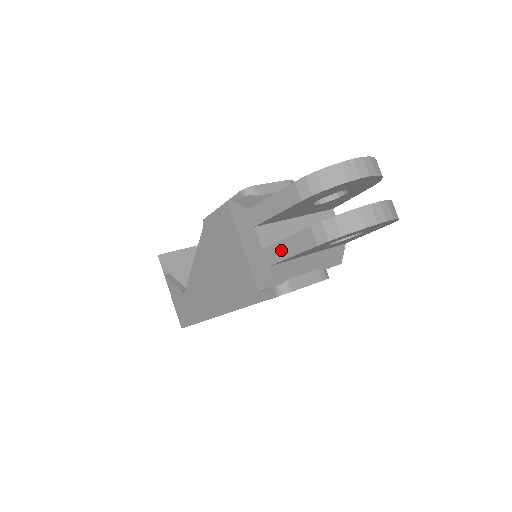
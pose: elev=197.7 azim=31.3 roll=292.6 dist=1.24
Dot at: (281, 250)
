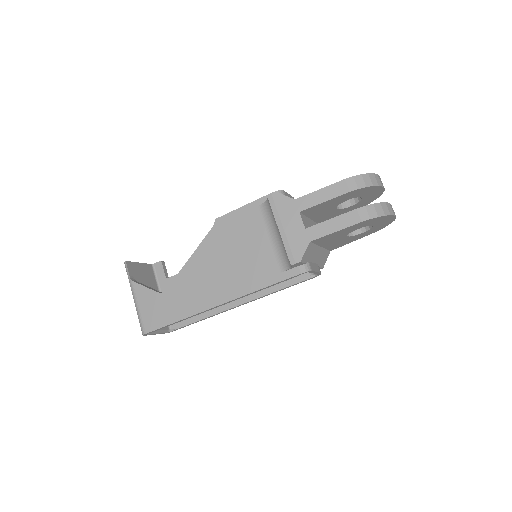
Dot at: (325, 228)
